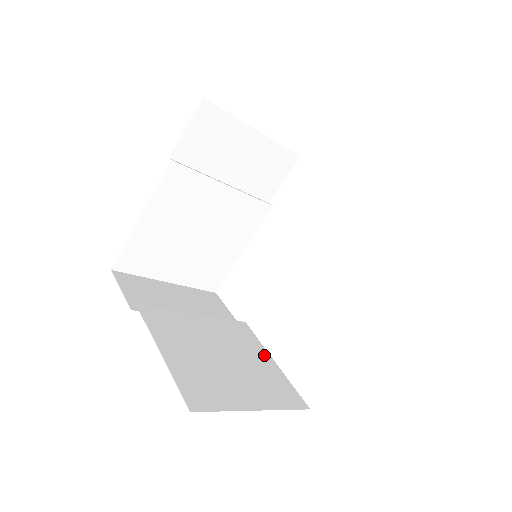
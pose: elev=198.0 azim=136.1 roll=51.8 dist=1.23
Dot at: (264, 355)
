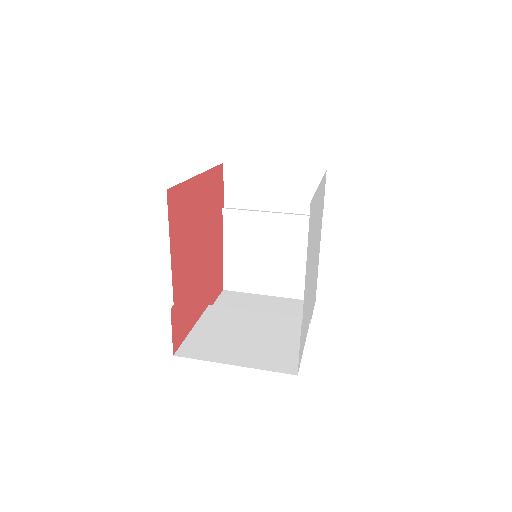
Dot at: (298, 339)
